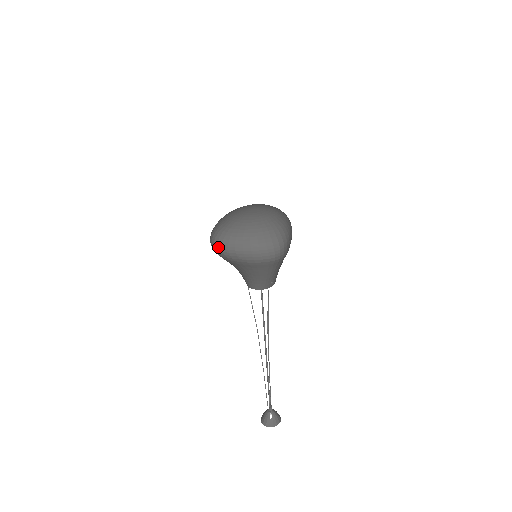
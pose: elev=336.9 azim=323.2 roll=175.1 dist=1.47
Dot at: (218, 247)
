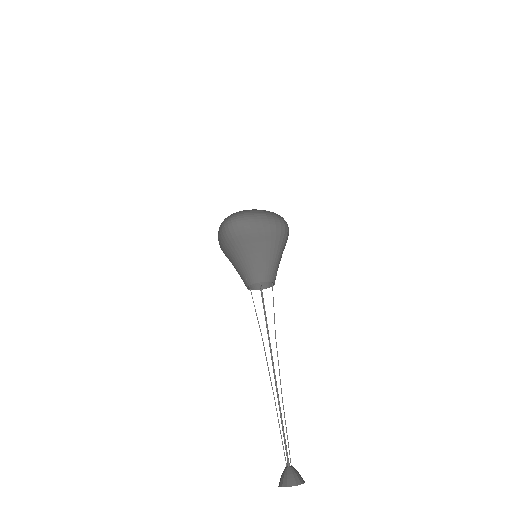
Dot at: (237, 220)
